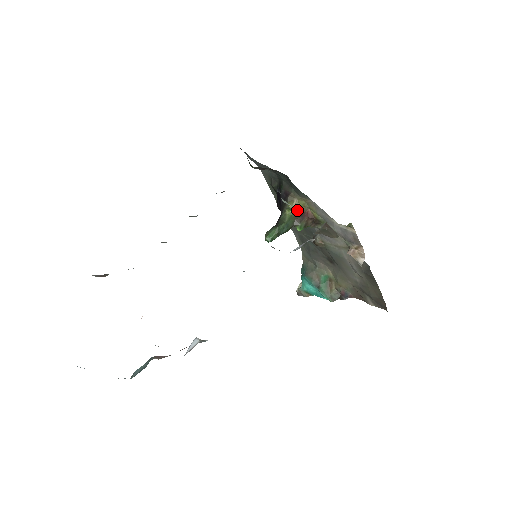
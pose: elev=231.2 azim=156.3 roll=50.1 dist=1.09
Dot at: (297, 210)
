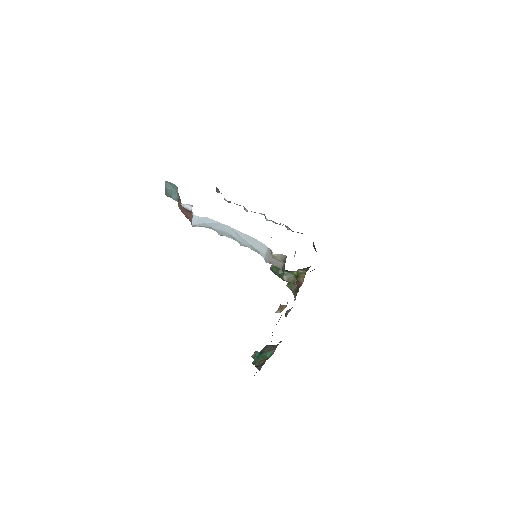
Dot at: (299, 275)
